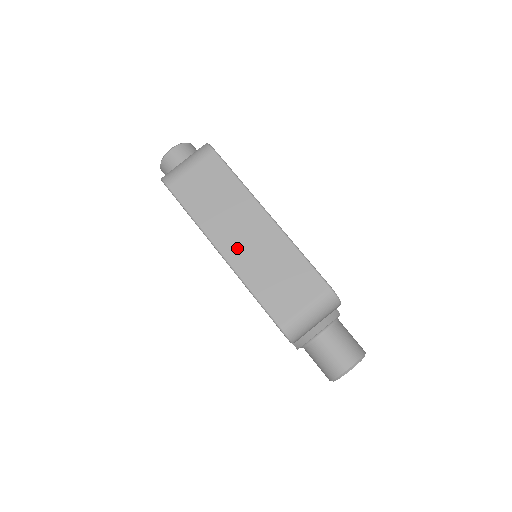
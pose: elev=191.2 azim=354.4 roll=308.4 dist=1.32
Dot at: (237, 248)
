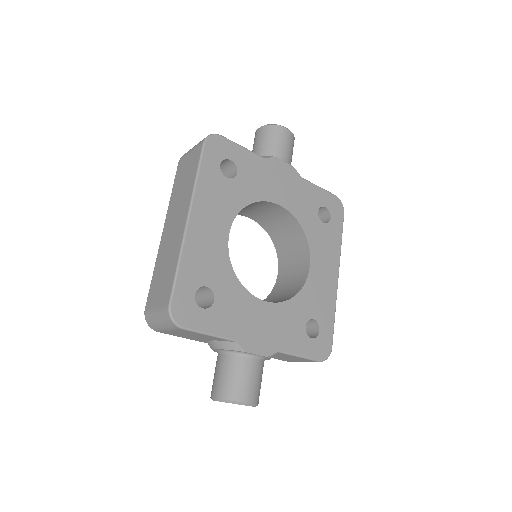
Dot at: (167, 233)
